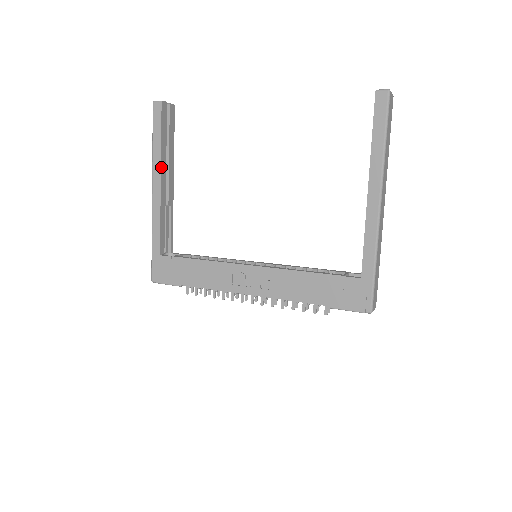
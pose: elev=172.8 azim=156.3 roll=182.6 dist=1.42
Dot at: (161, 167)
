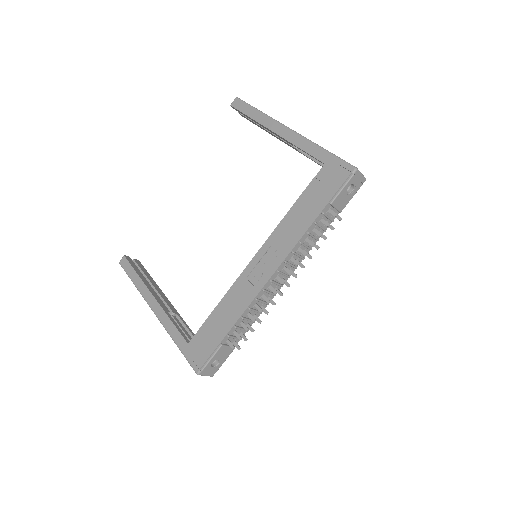
Dot at: (148, 288)
